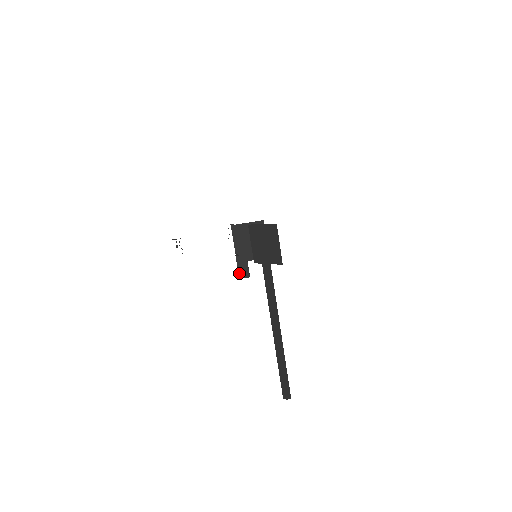
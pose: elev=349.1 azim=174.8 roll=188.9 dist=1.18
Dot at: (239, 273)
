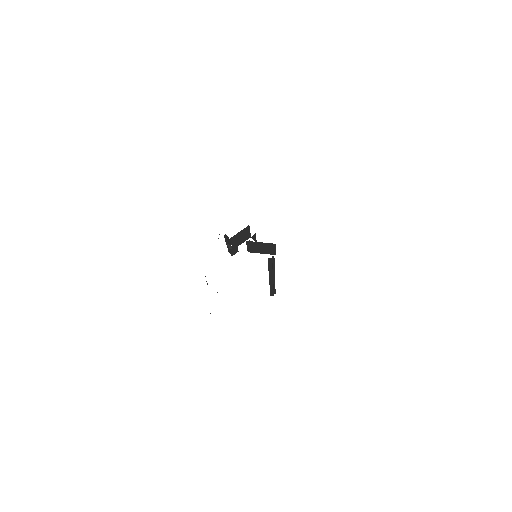
Dot at: (232, 254)
